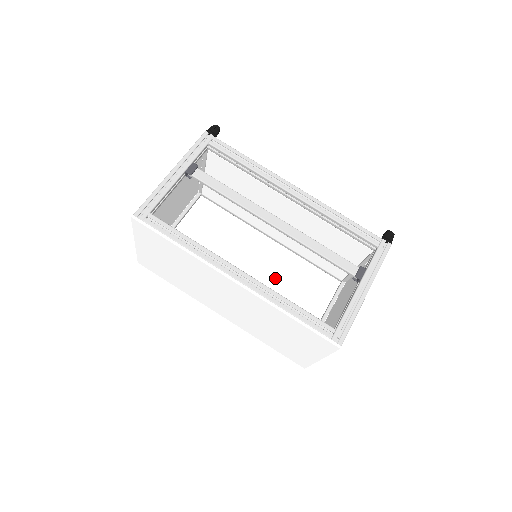
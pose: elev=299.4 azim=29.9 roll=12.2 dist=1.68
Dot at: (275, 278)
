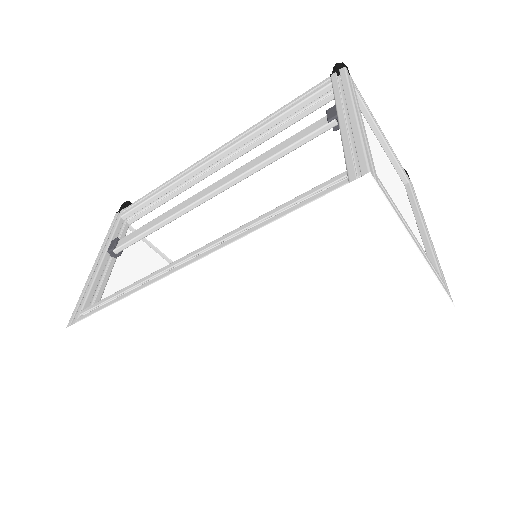
Dot at: occluded
